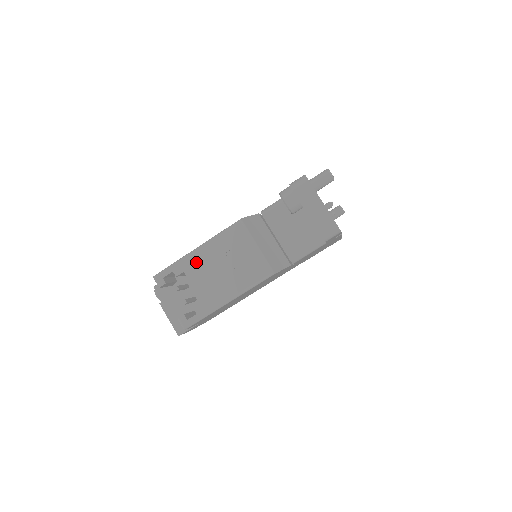
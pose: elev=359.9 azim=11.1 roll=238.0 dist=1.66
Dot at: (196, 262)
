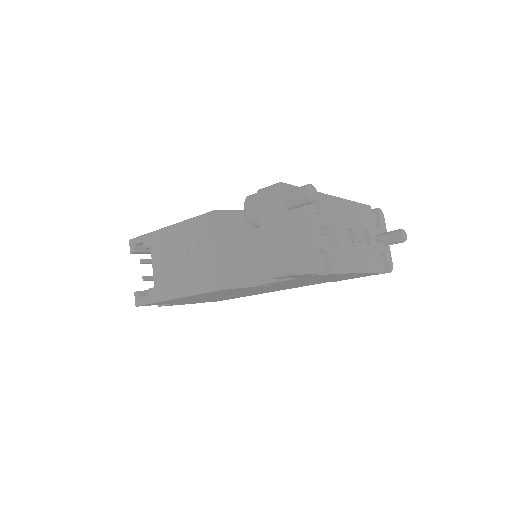
Dot at: (162, 241)
